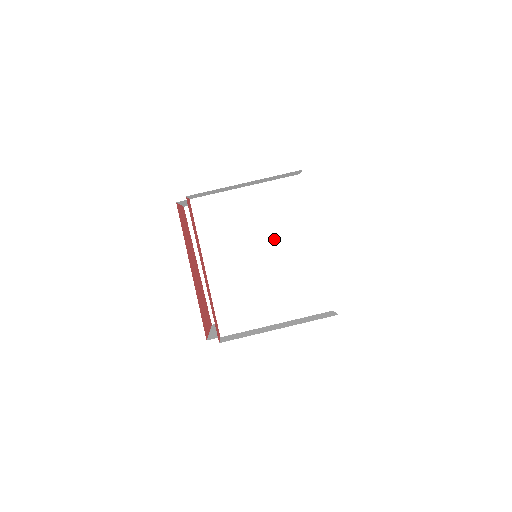
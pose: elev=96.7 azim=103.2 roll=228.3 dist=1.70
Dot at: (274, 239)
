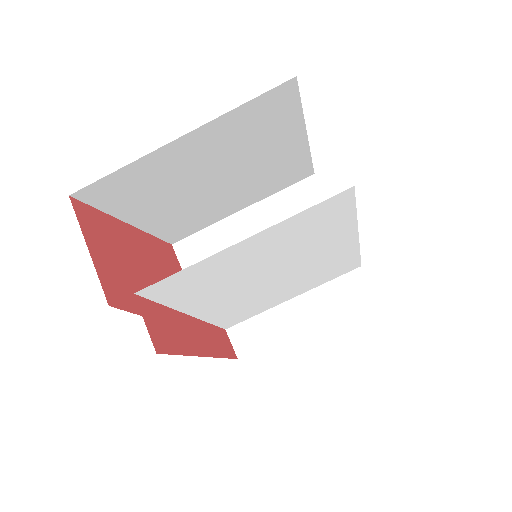
Dot at: (295, 260)
